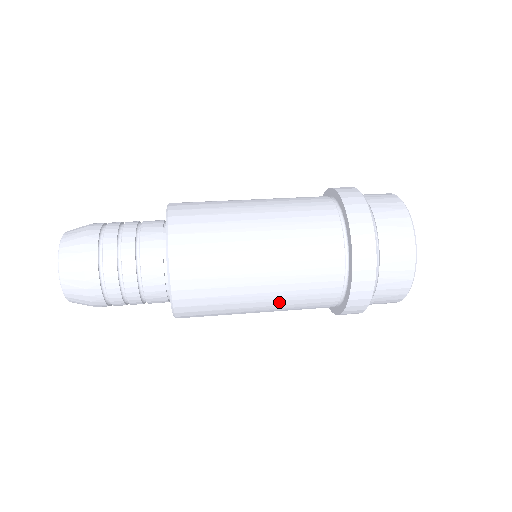
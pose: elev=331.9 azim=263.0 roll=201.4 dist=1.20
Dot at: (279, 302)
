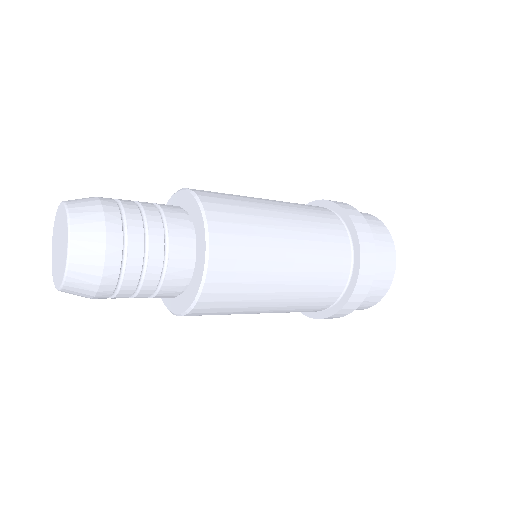
Dot at: (298, 287)
